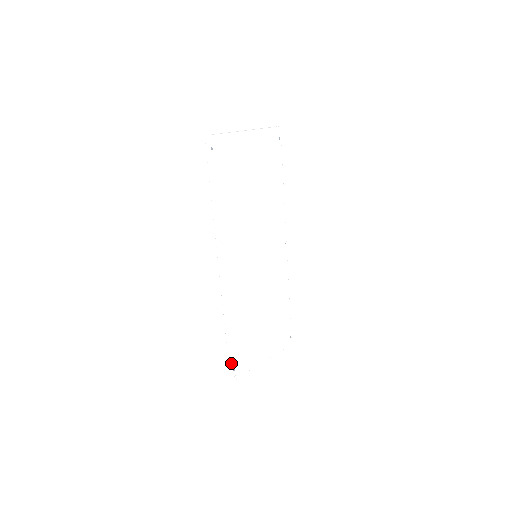
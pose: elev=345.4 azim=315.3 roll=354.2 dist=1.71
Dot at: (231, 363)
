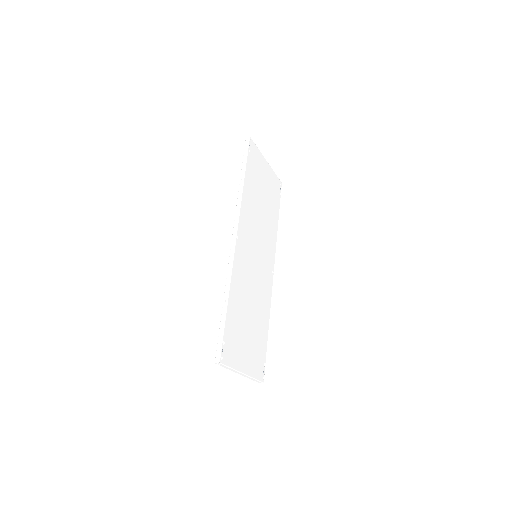
Dot at: (222, 339)
